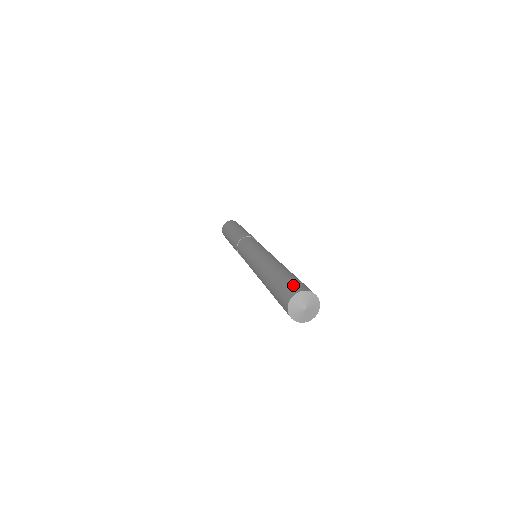
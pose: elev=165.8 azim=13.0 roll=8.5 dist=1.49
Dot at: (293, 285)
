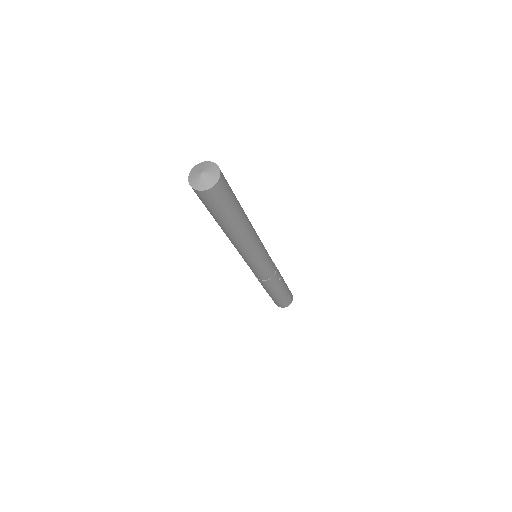
Dot at: occluded
